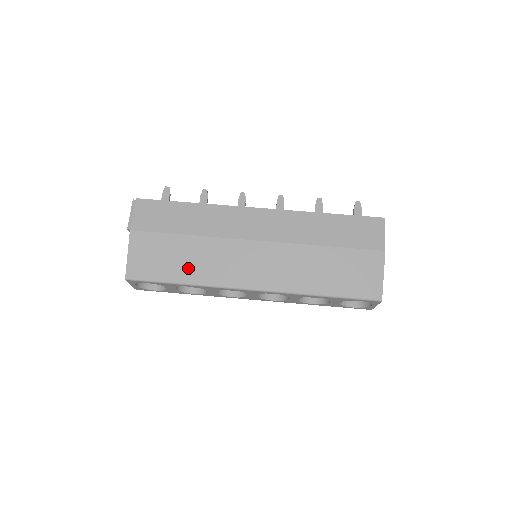
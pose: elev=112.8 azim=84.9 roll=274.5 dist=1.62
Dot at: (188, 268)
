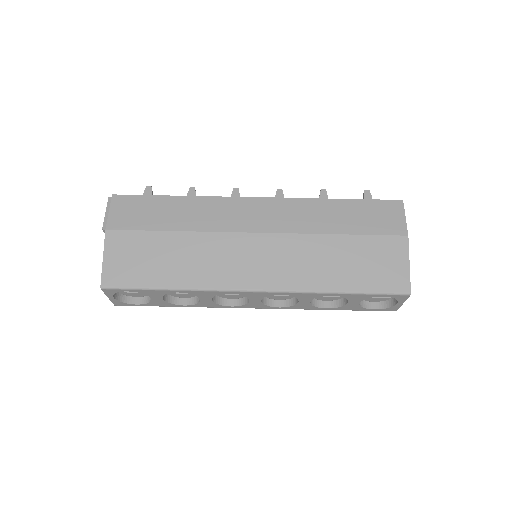
Dot at: (177, 270)
